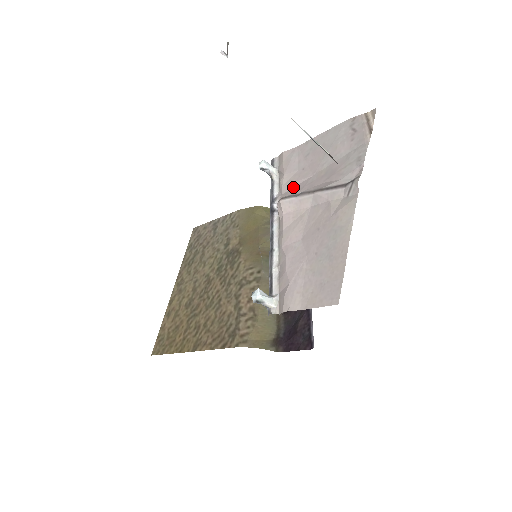
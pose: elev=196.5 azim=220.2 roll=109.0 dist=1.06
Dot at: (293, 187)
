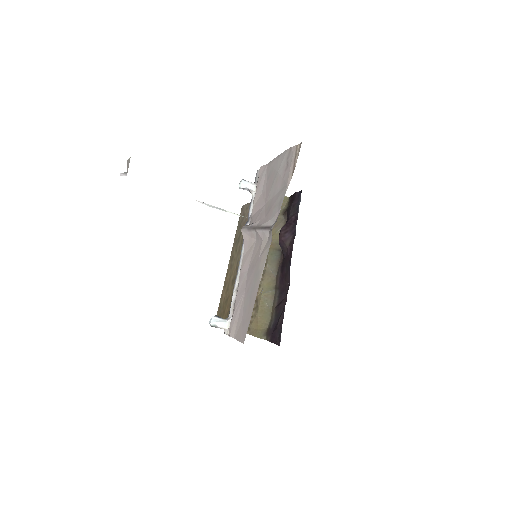
Dot at: (256, 211)
